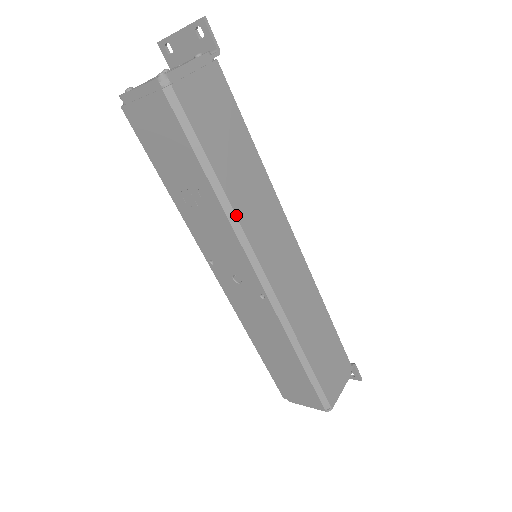
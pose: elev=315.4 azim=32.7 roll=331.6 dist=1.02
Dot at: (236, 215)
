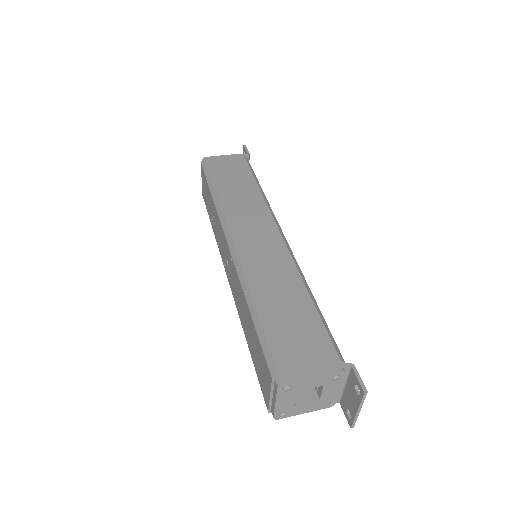
Dot at: (221, 205)
